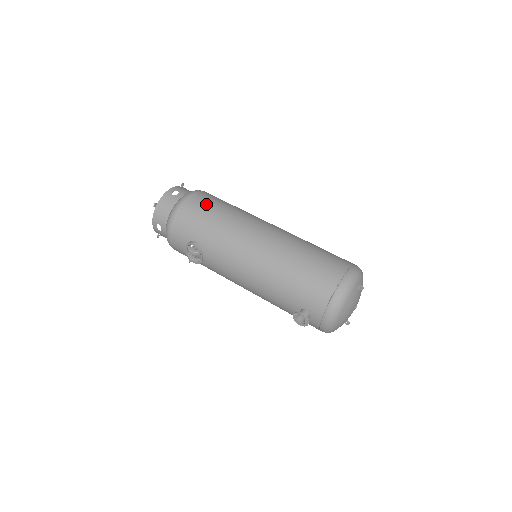
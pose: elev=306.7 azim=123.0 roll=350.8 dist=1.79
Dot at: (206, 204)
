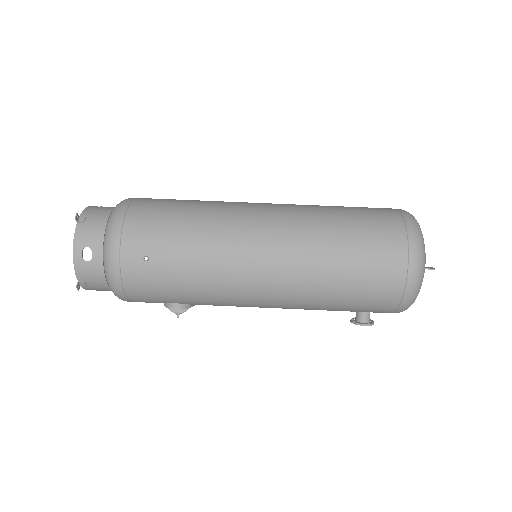
Dot at: (150, 261)
